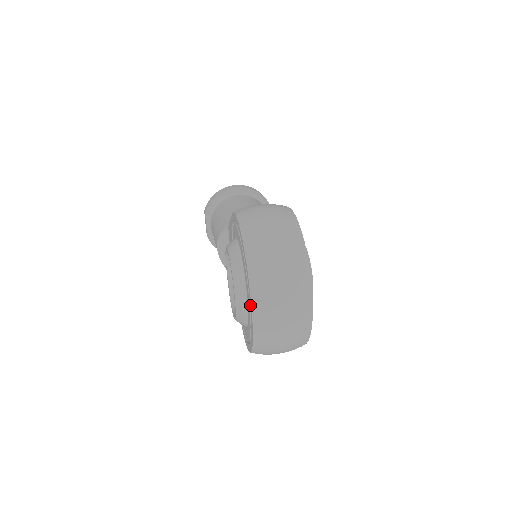
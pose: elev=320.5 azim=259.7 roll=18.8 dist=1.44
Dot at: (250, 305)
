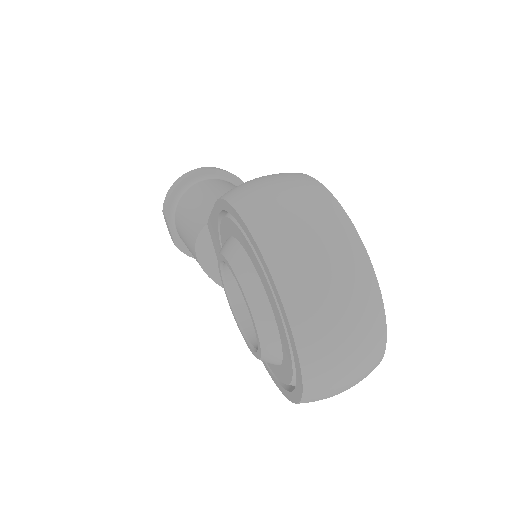
Dot at: (290, 339)
